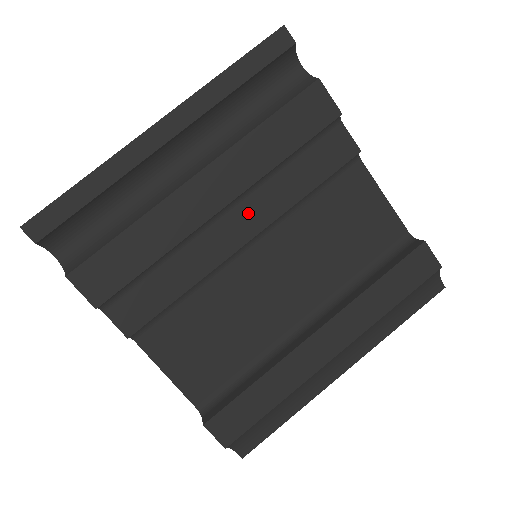
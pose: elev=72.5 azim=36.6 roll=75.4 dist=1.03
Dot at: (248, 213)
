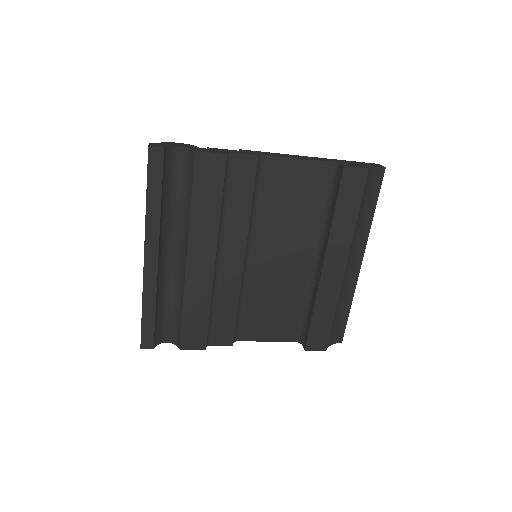
Dot at: (230, 246)
